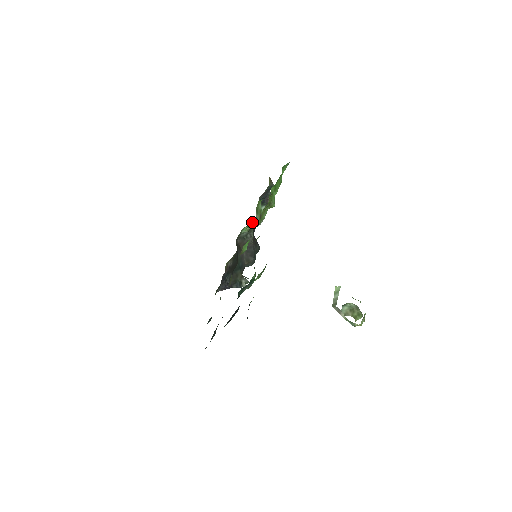
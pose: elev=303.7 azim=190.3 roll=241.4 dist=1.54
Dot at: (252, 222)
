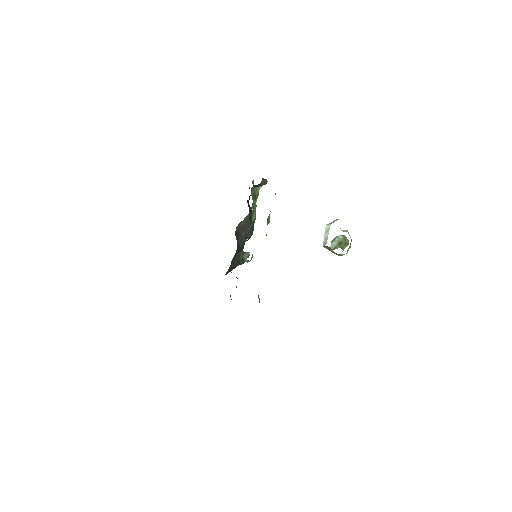
Dot at: occluded
